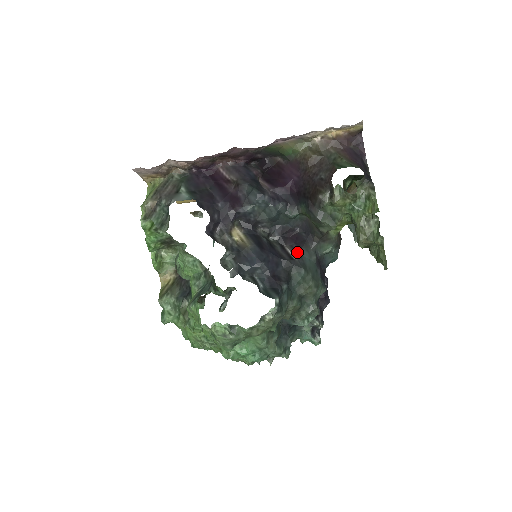
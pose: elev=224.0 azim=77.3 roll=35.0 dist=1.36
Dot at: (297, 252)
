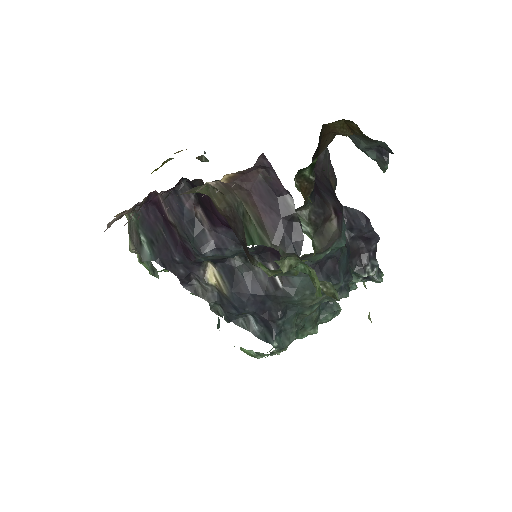
Dot at: occluded
